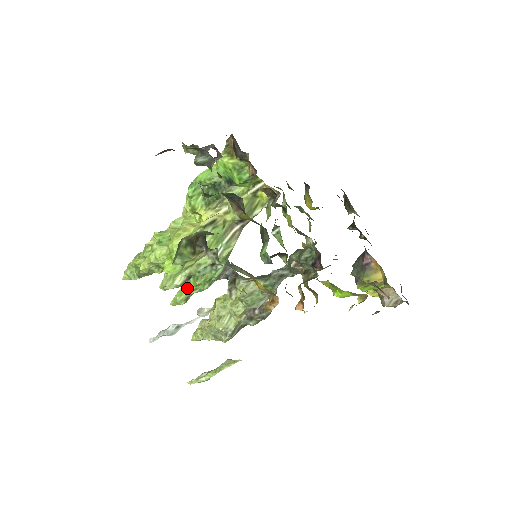
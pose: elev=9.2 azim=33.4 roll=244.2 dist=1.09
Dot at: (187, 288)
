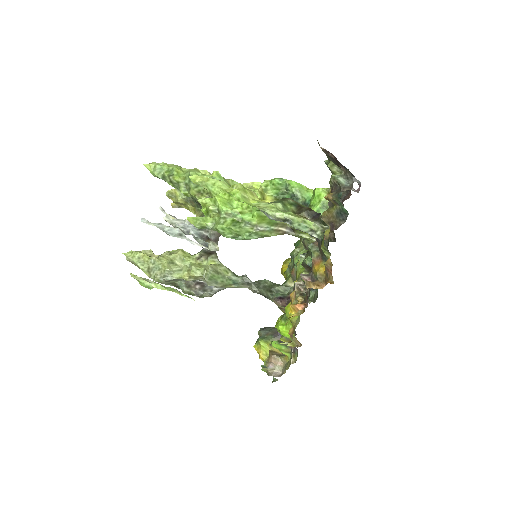
Dot at: (215, 222)
